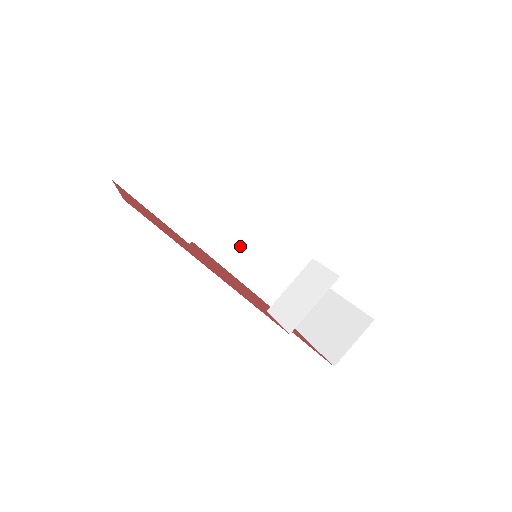
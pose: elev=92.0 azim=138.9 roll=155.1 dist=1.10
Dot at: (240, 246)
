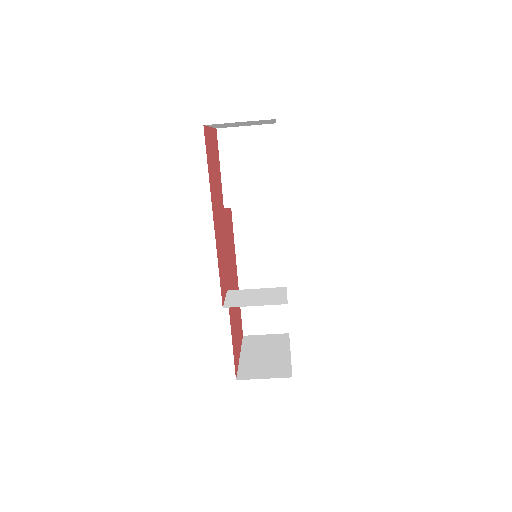
Dot at: (259, 255)
